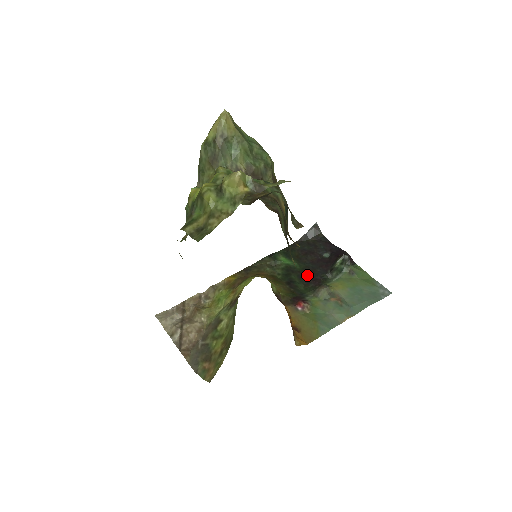
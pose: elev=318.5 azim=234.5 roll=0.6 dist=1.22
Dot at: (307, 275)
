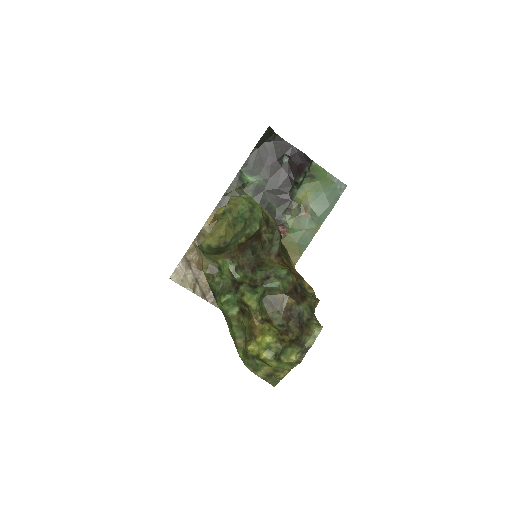
Dot at: (276, 192)
